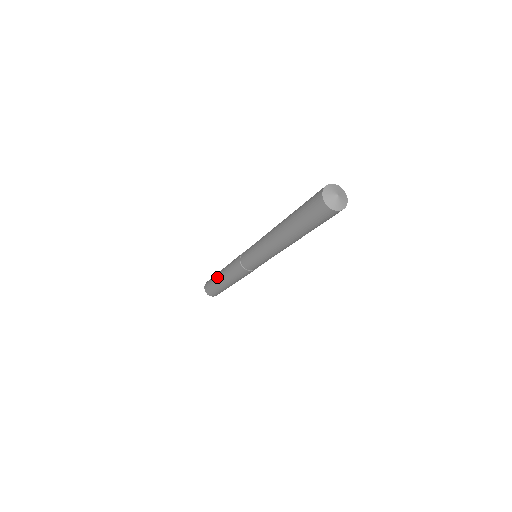
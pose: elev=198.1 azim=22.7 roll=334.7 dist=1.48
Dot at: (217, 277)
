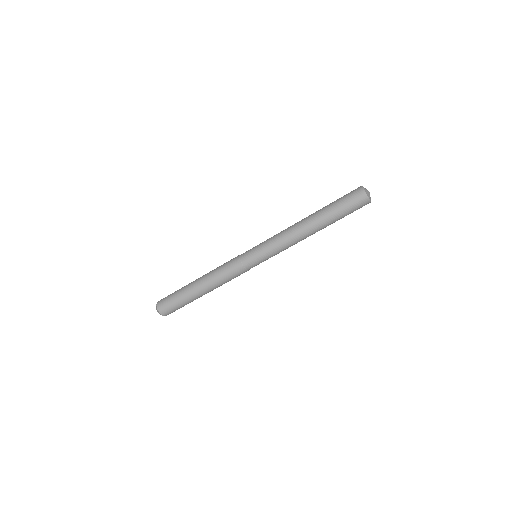
Dot at: (190, 285)
